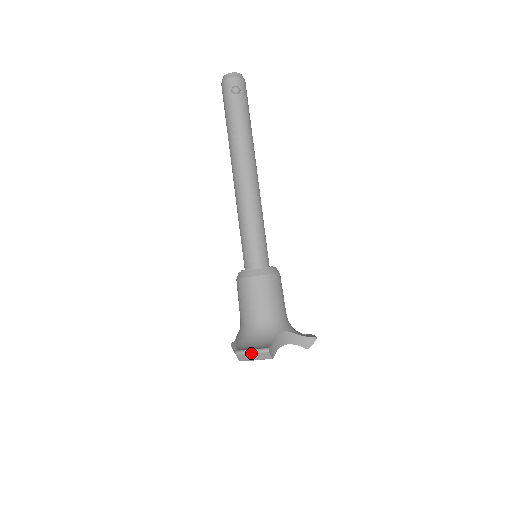
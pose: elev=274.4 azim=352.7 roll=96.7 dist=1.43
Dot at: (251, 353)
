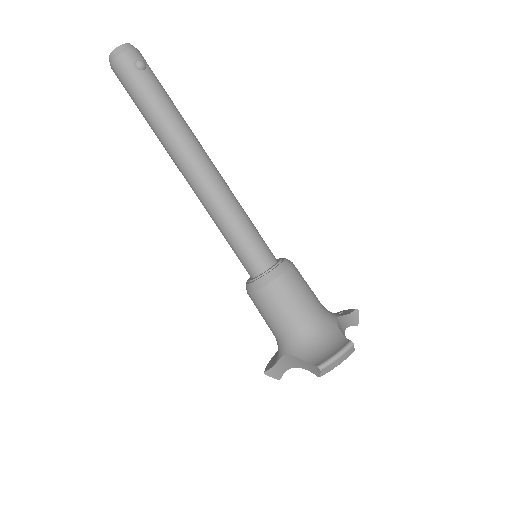
Dot at: (338, 357)
